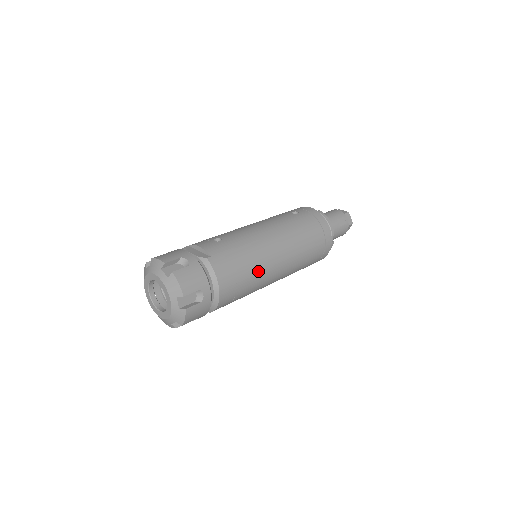
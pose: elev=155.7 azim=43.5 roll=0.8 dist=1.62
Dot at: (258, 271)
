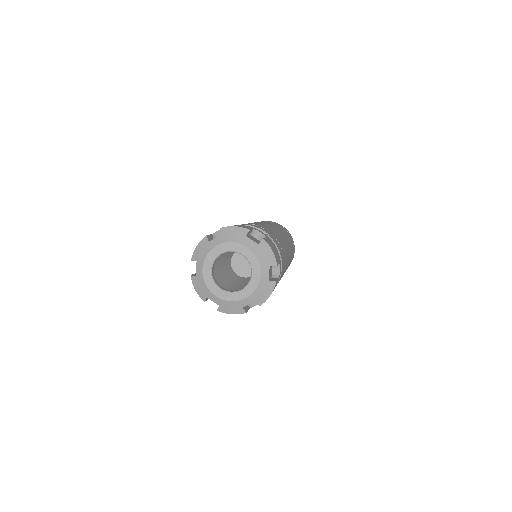
Dot at: (286, 261)
